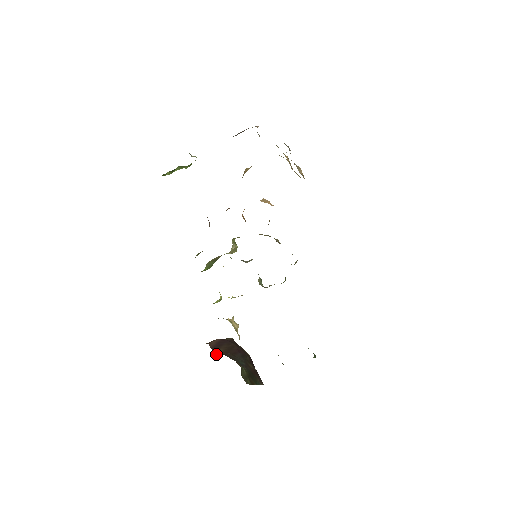
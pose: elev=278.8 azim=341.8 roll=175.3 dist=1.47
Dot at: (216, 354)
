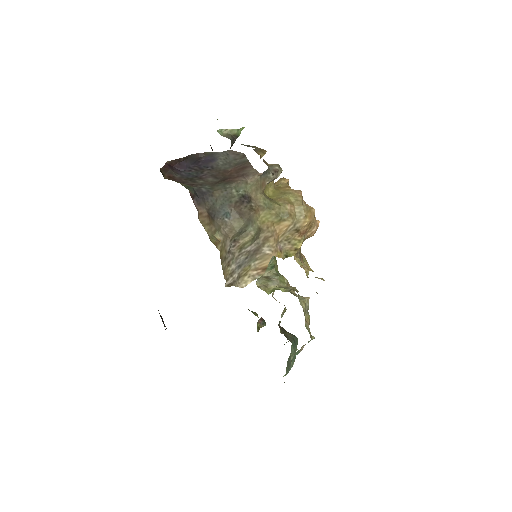
Dot at: occluded
